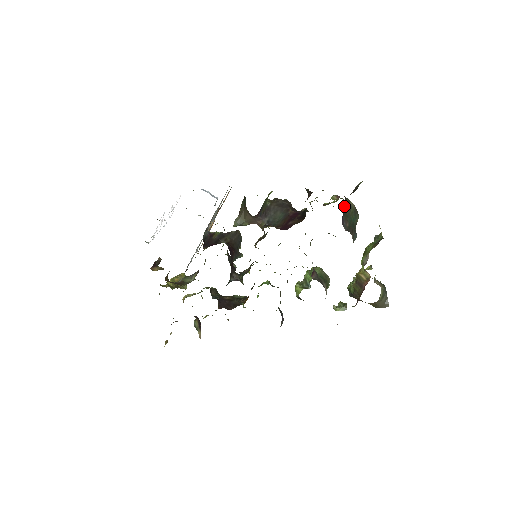
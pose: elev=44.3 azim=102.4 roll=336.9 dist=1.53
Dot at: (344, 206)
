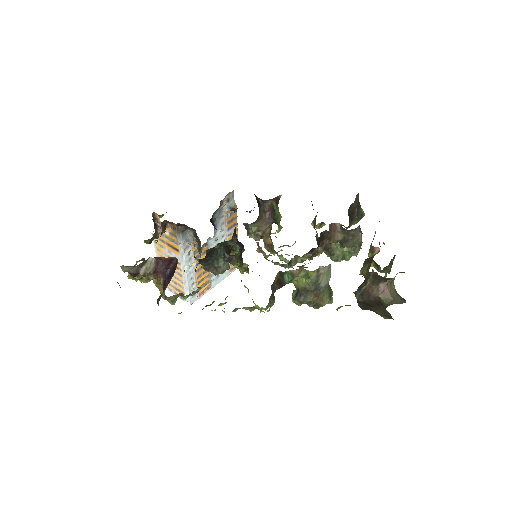
Dot at: (349, 216)
